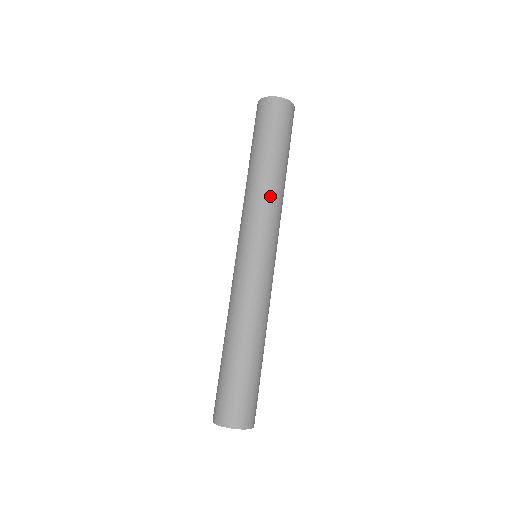
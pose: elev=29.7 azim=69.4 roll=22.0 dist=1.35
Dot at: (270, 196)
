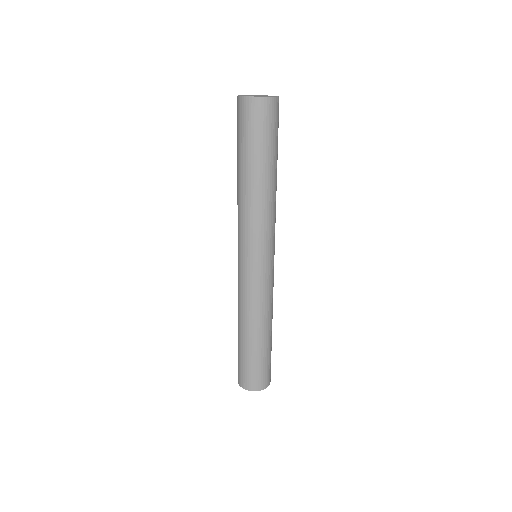
Dot at: (261, 209)
